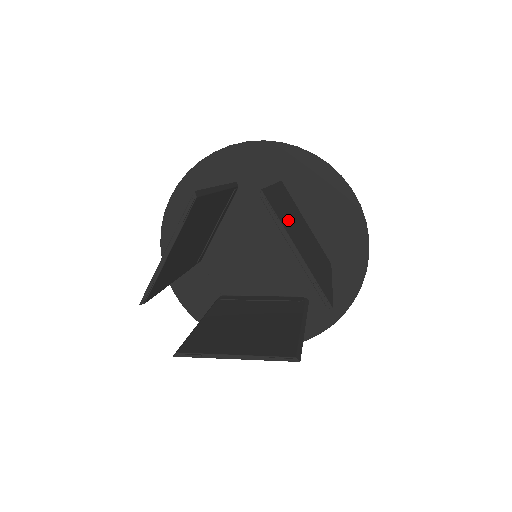
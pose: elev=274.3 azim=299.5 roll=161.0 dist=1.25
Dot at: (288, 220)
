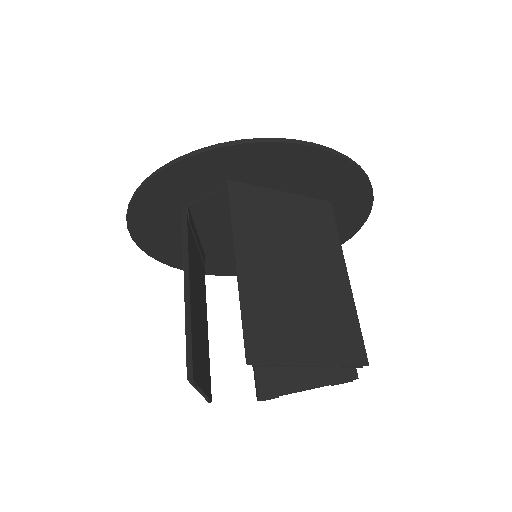
Dot at: (280, 311)
